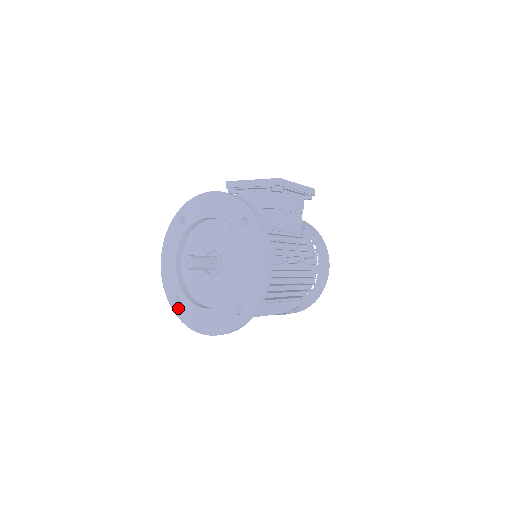
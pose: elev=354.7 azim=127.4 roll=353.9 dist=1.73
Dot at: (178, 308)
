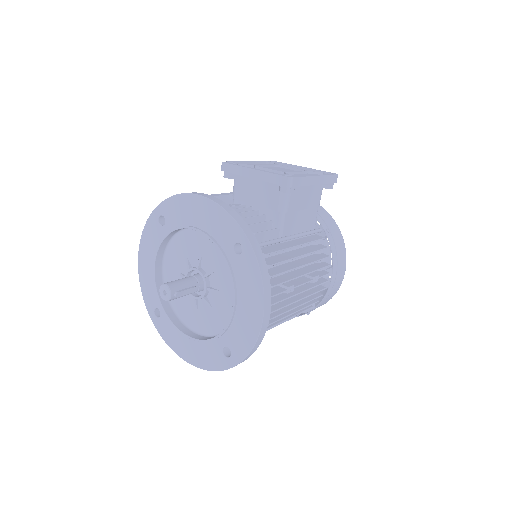
Dot at: (158, 322)
